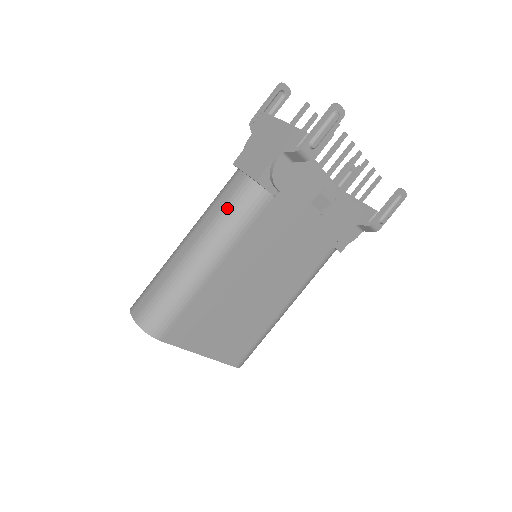
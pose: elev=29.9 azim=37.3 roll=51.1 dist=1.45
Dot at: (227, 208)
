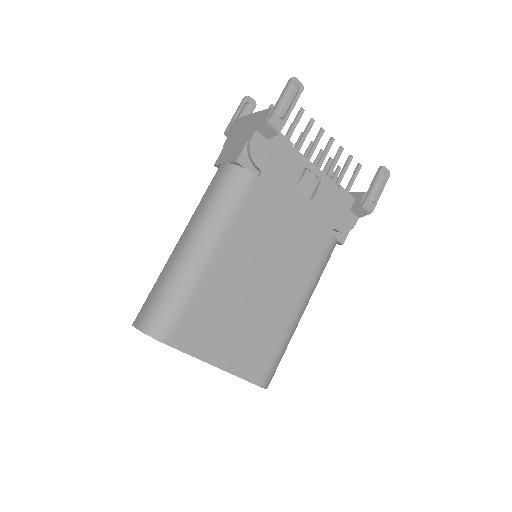
Dot at: (214, 195)
